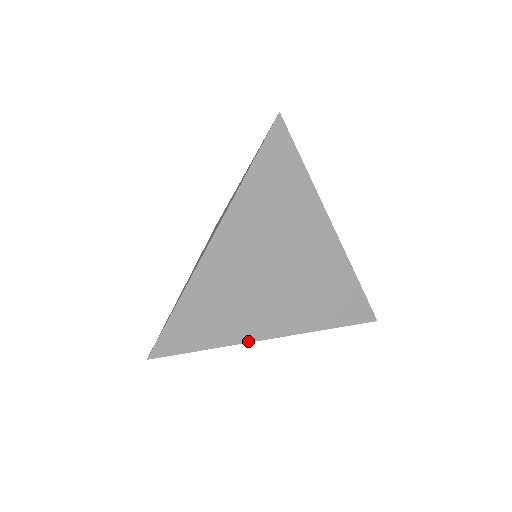
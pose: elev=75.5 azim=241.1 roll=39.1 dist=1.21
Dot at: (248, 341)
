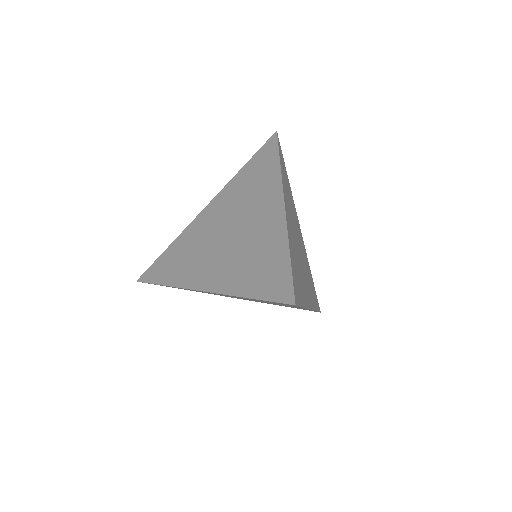
Dot at: occluded
